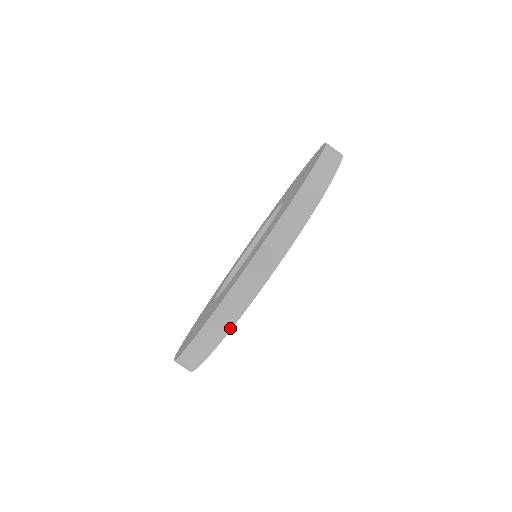
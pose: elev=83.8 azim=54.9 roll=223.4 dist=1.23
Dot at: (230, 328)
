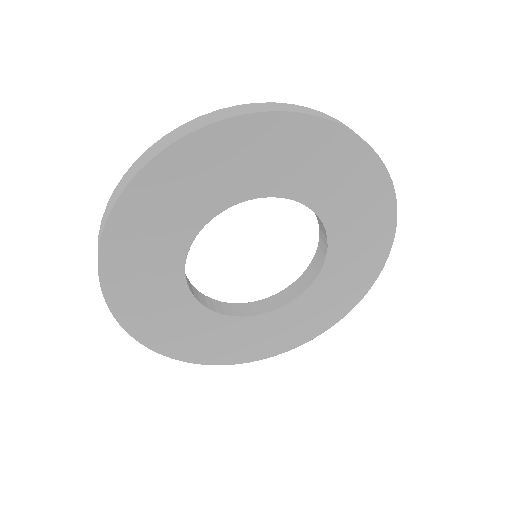
Dot at: (309, 114)
